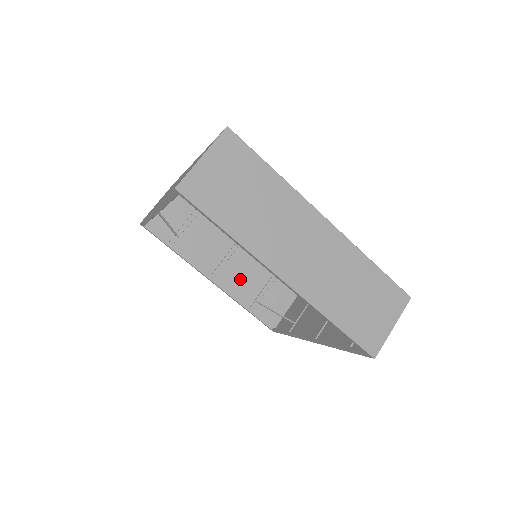
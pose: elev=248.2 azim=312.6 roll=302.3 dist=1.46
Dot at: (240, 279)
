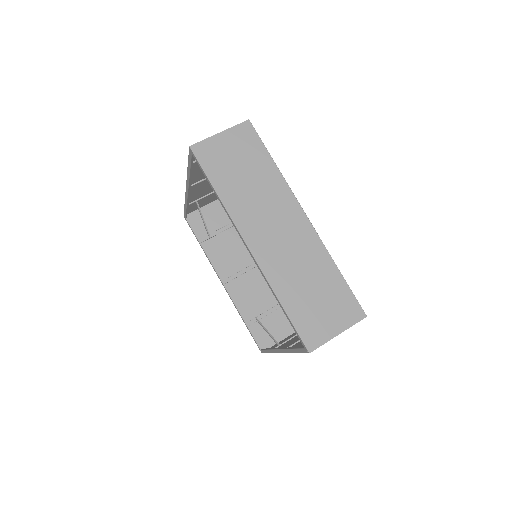
Dot at: (249, 293)
